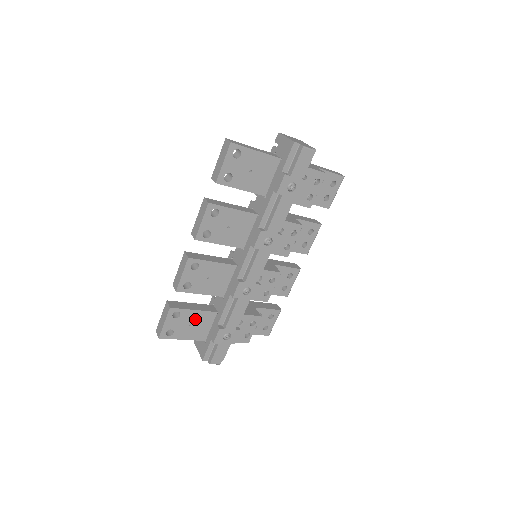
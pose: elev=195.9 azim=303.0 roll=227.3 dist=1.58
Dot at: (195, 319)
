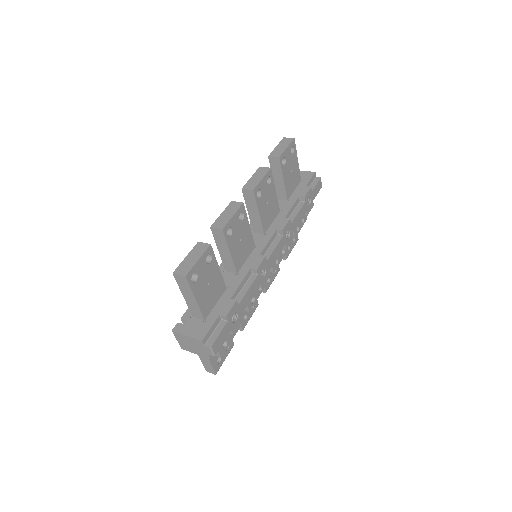
Dot at: (214, 280)
